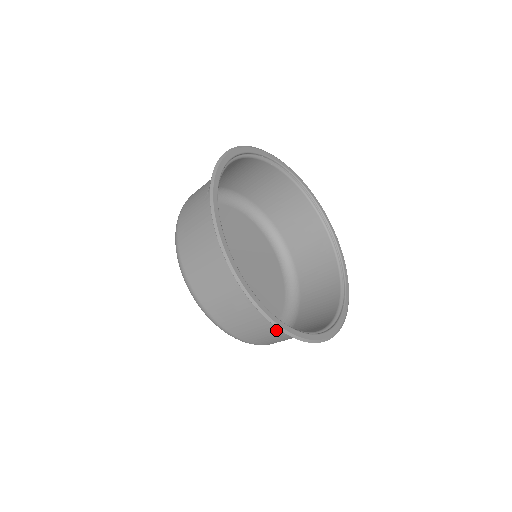
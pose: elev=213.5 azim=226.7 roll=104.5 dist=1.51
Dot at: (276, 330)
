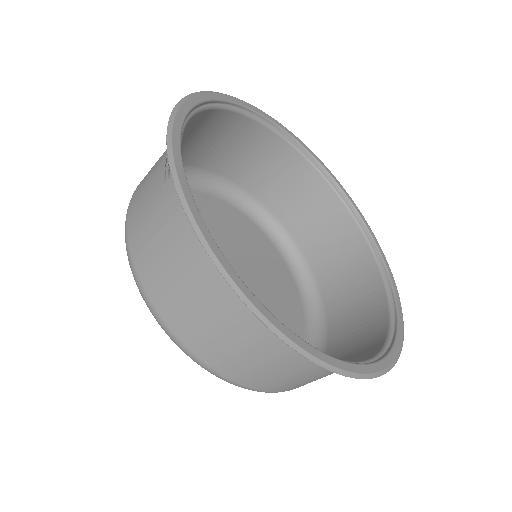
Dot at: occluded
